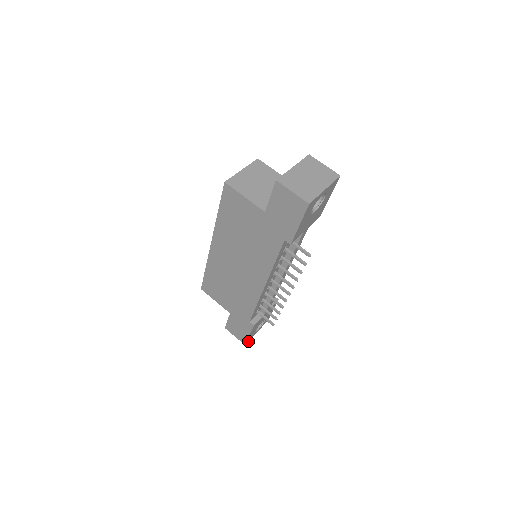
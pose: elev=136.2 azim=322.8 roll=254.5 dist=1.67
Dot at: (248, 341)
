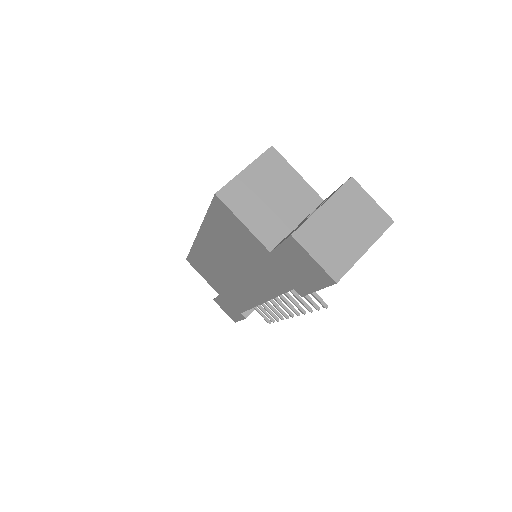
Dot at: occluded
